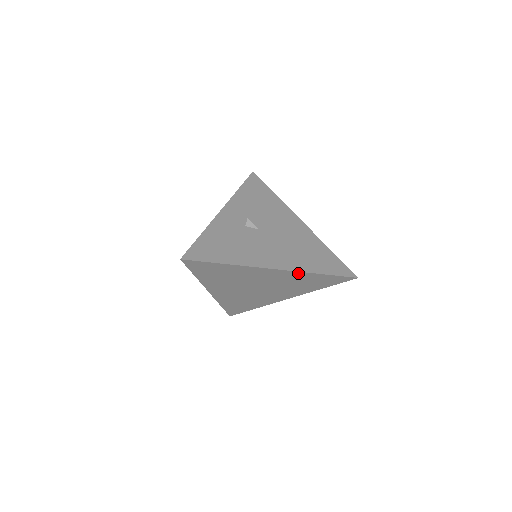
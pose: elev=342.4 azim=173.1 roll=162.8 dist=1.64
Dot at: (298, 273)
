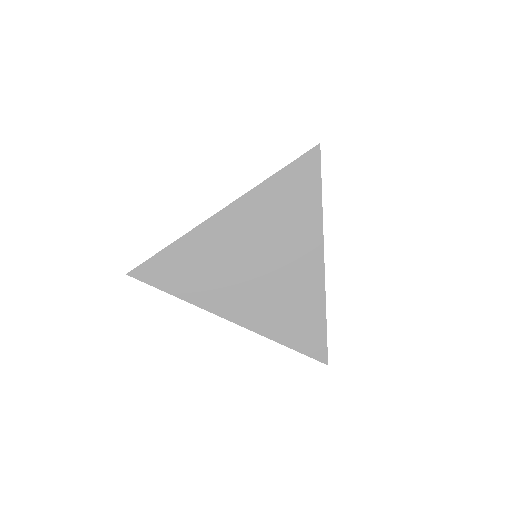
Dot at: (252, 195)
